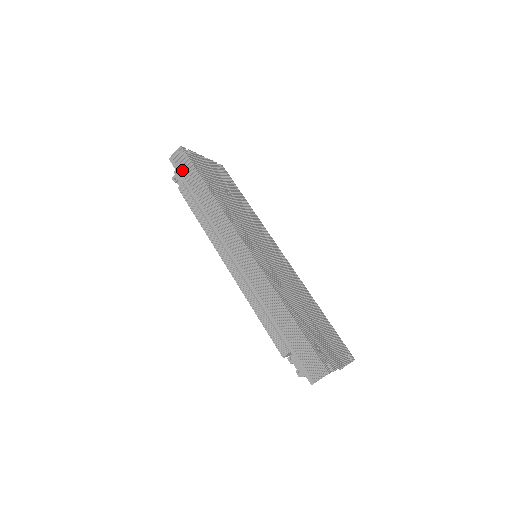
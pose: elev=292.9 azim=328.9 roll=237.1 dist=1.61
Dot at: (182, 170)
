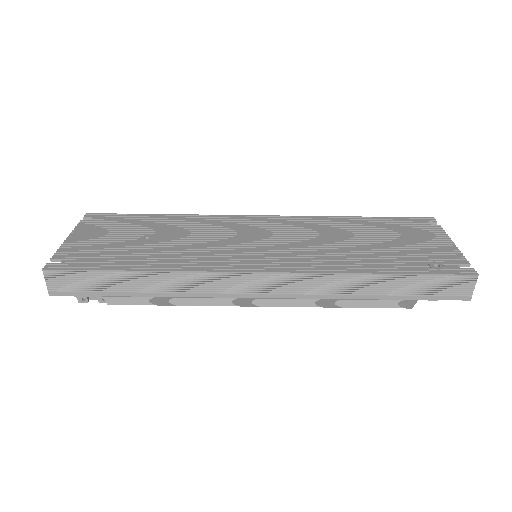
Dot at: (82, 288)
